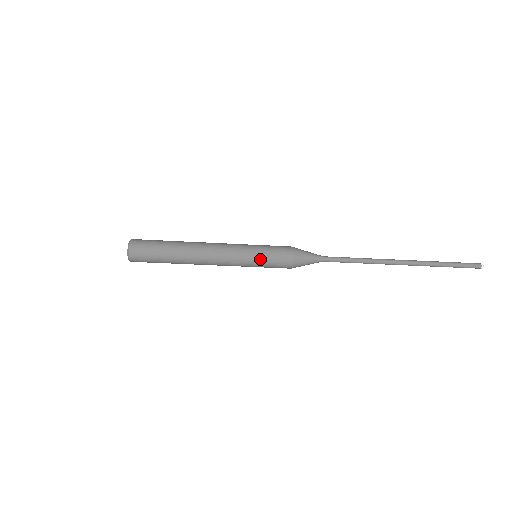
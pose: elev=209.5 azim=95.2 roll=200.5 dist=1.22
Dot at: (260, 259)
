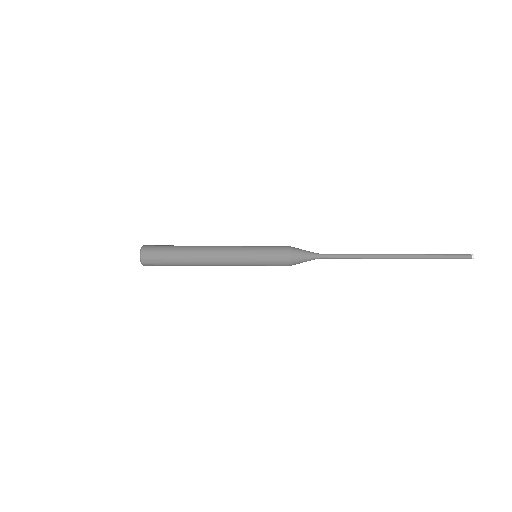
Dot at: (259, 252)
